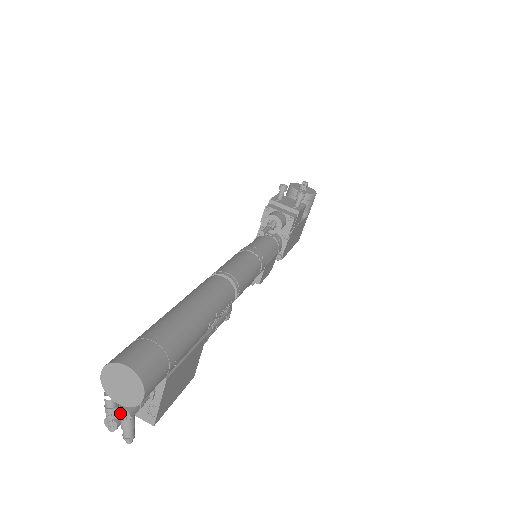
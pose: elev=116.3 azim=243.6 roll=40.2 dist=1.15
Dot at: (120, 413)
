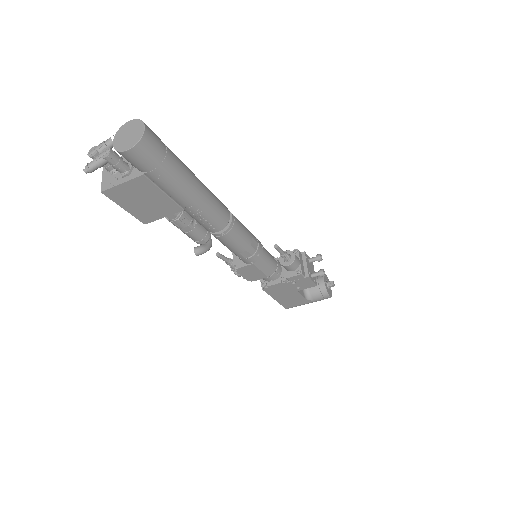
Dot at: (106, 150)
